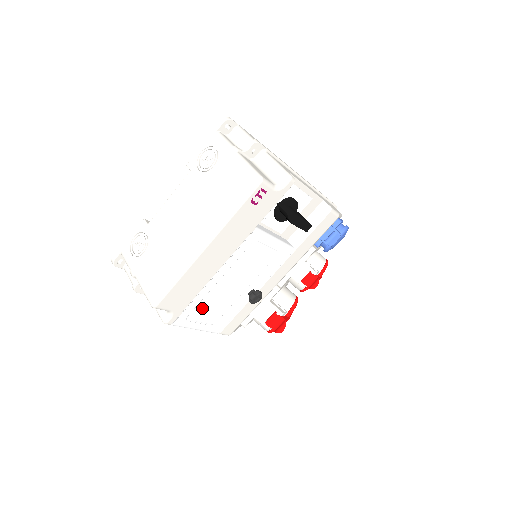
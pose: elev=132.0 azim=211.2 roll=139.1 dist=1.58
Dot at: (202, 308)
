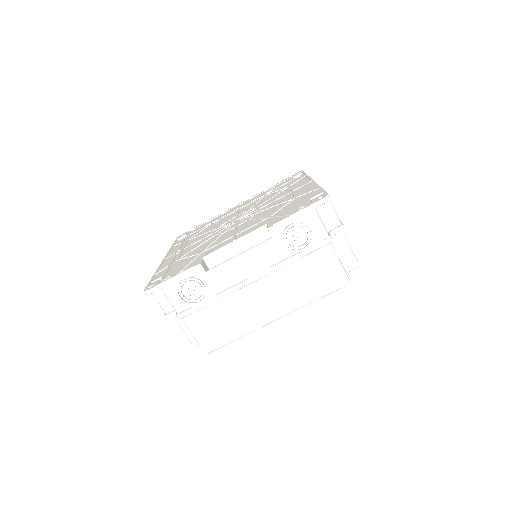
Dot at: occluded
